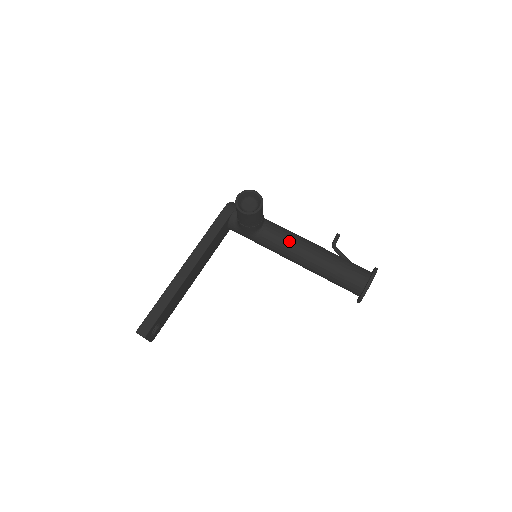
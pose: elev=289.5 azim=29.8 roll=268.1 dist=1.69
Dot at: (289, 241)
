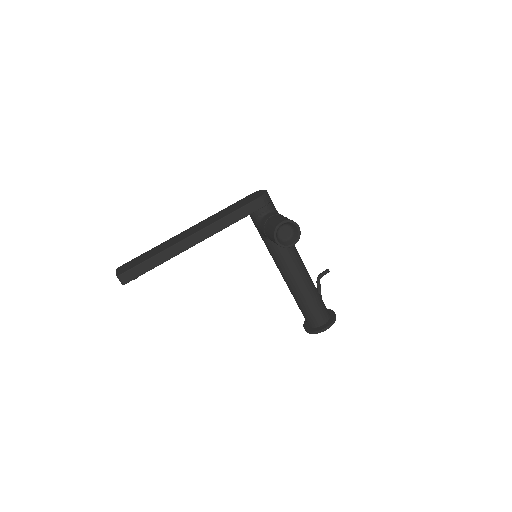
Dot at: (291, 262)
